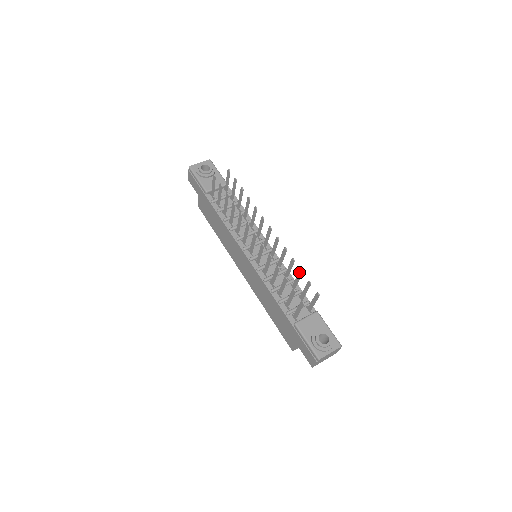
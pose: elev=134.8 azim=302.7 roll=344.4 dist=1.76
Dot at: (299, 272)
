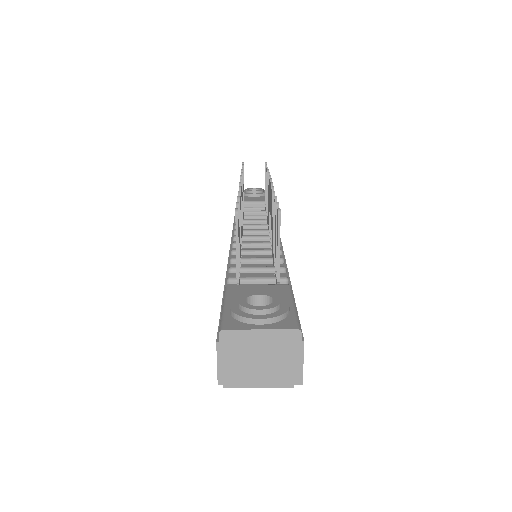
Dot at: (274, 205)
